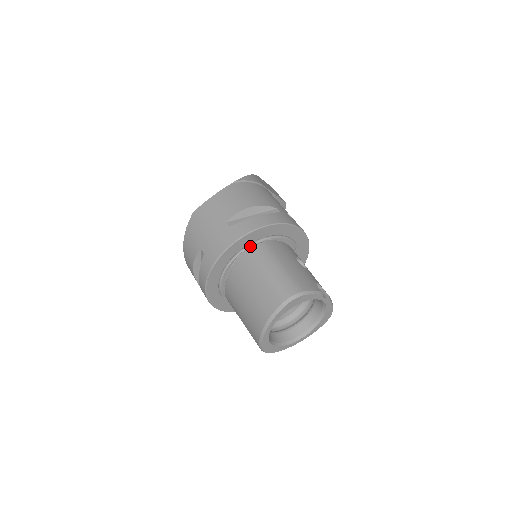
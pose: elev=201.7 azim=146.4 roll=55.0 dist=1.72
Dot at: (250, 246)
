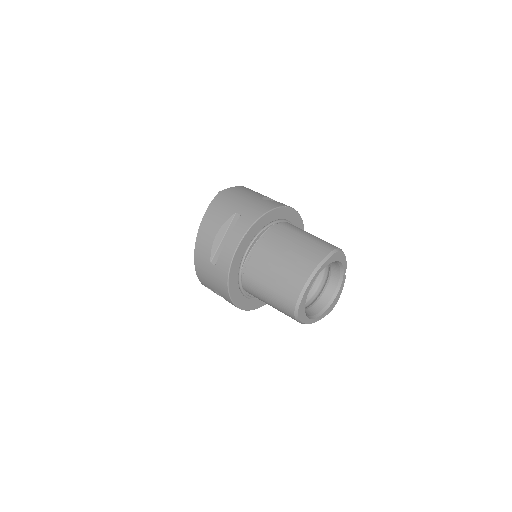
Dot at: (280, 222)
